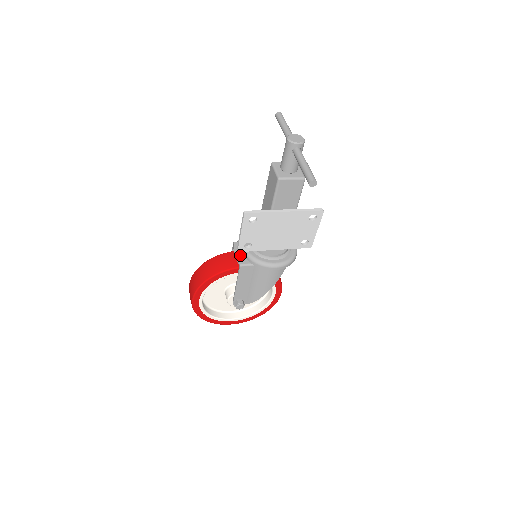
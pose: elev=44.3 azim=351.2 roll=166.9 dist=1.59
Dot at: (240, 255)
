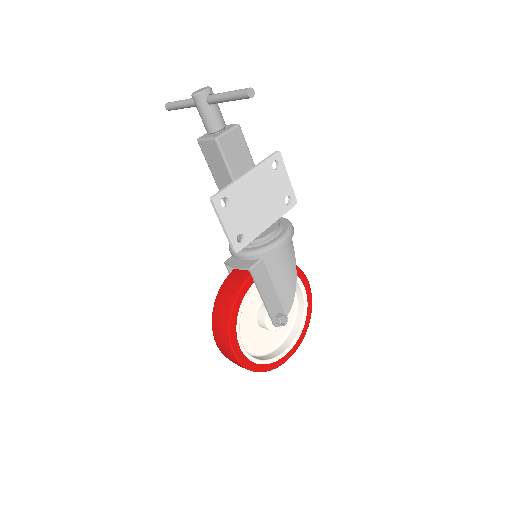
Dot at: (241, 264)
